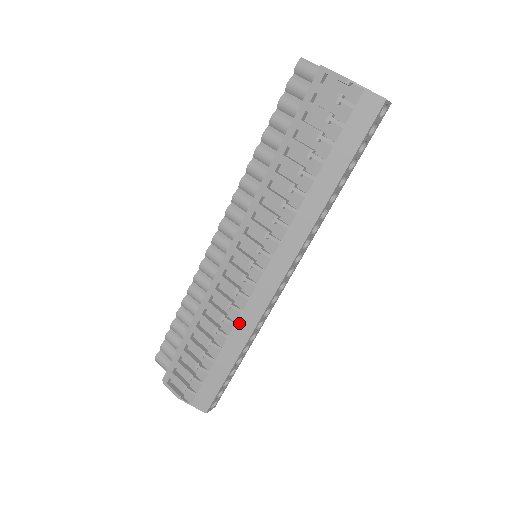
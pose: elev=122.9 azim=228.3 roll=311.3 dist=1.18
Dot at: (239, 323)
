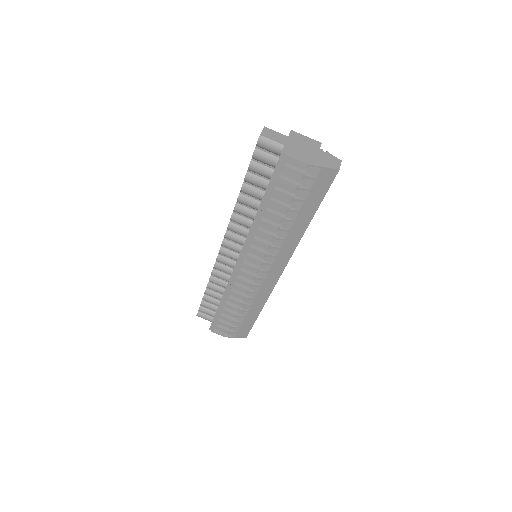
Dot at: (257, 298)
